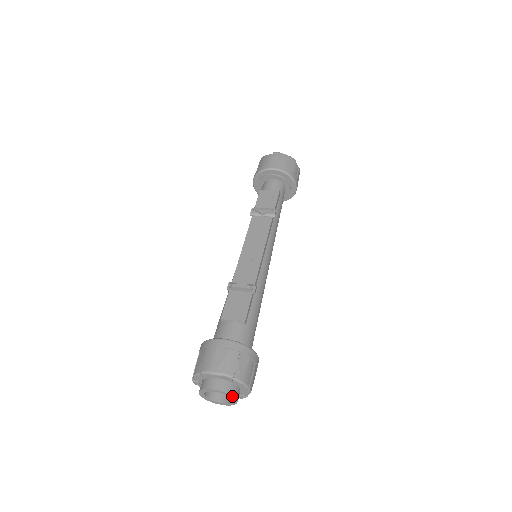
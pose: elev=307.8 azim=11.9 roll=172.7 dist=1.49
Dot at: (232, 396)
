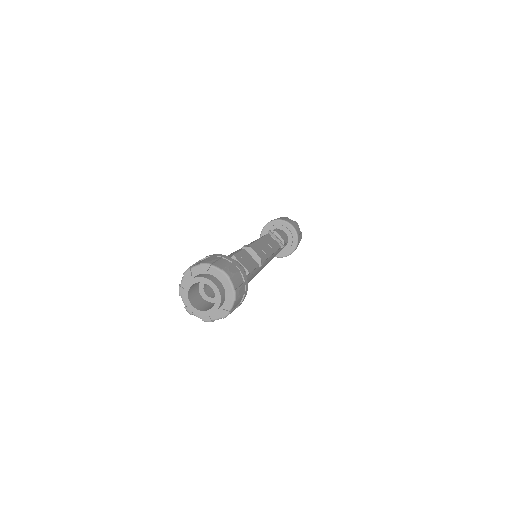
Dot at: (219, 303)
